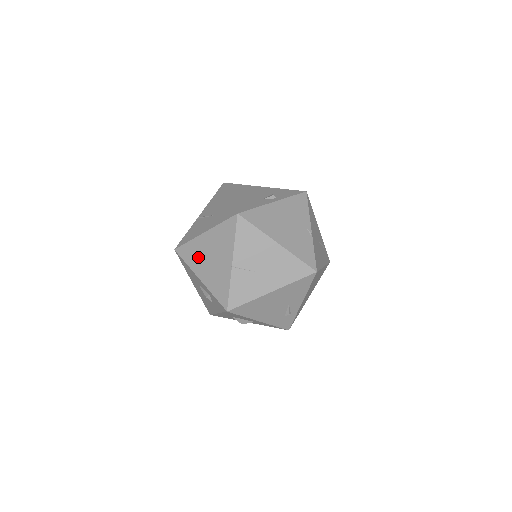
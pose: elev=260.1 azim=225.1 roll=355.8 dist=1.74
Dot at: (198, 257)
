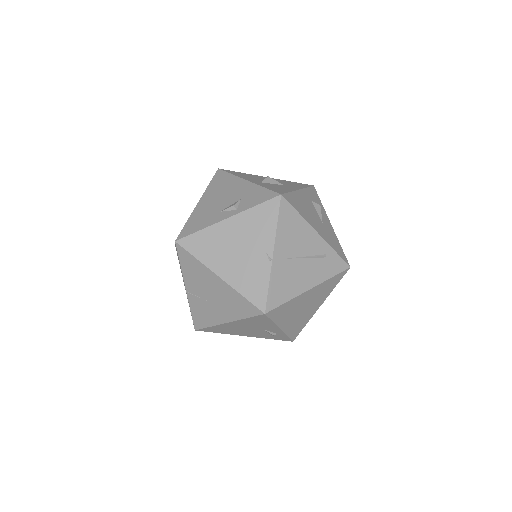
Dot at: occluded
